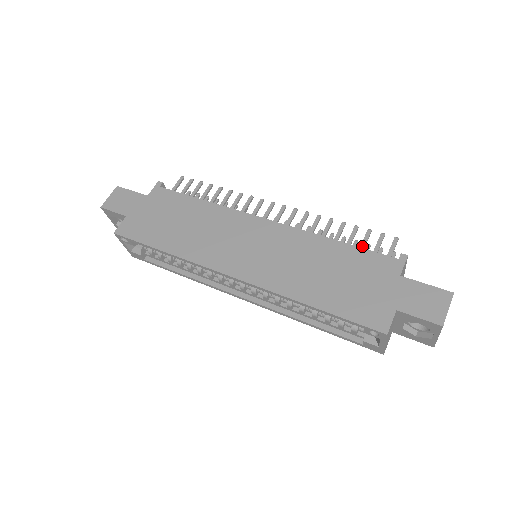
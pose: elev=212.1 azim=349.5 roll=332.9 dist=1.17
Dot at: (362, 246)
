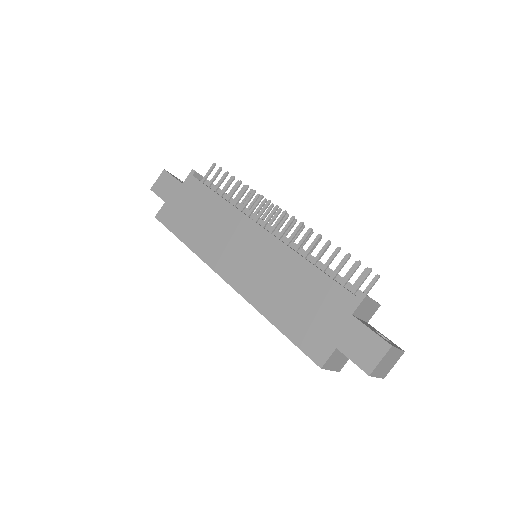
Dot at: (336, 271)
